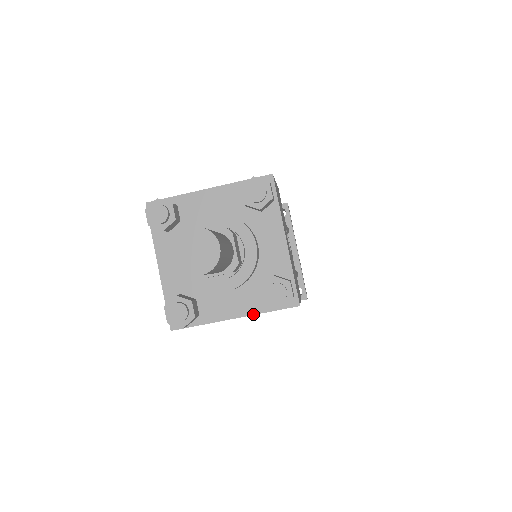
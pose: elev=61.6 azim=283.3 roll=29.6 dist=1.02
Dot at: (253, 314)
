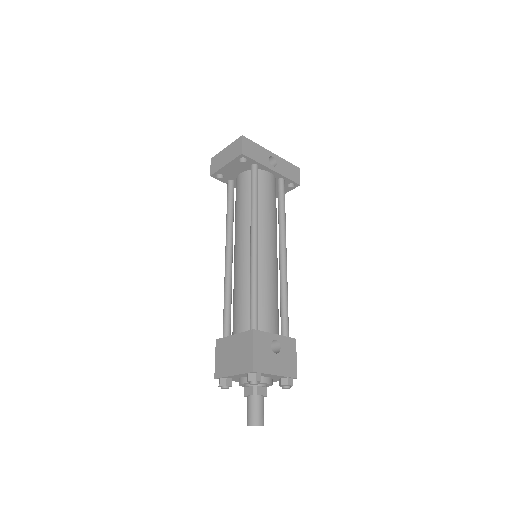
Dot at: occluded
